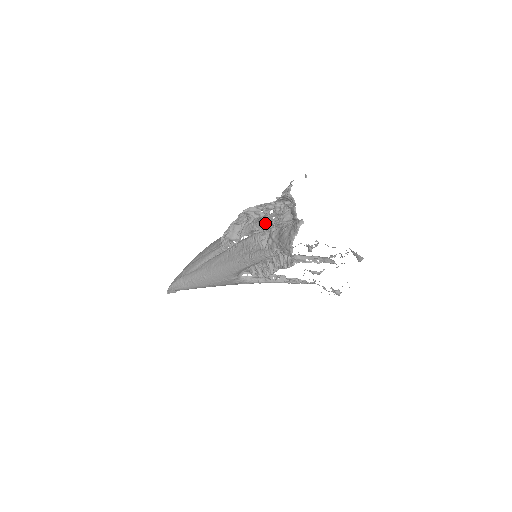
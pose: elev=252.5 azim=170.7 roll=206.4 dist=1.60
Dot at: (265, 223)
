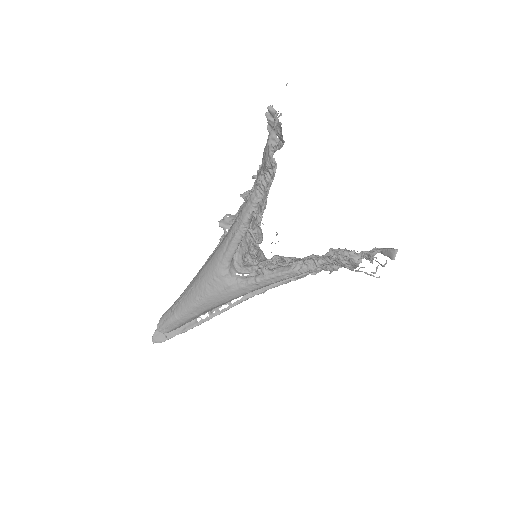
Dot at: occluded
